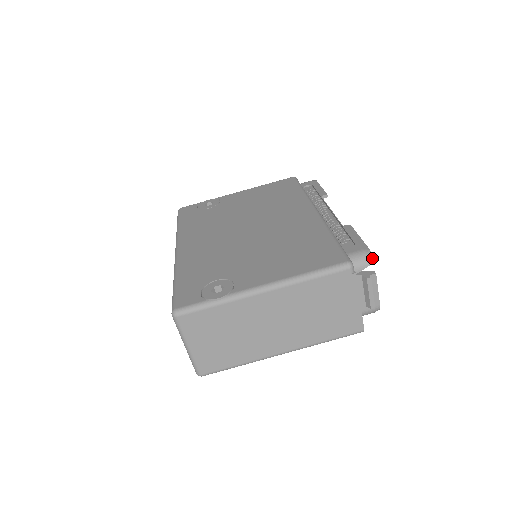
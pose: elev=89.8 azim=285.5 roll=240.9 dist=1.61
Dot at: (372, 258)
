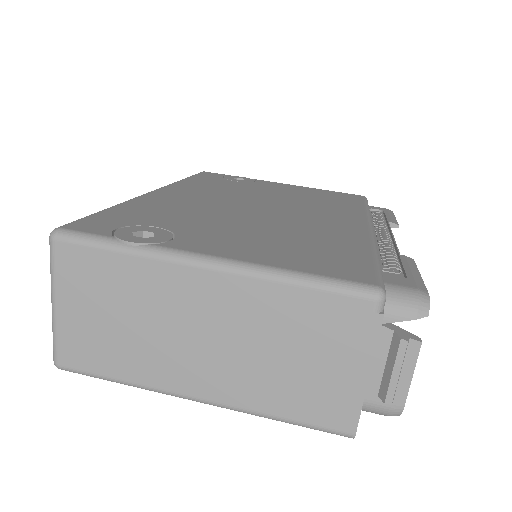
Dot at: (427, 309)
